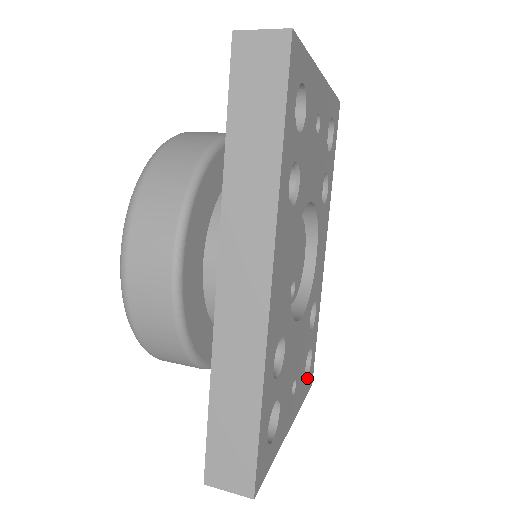
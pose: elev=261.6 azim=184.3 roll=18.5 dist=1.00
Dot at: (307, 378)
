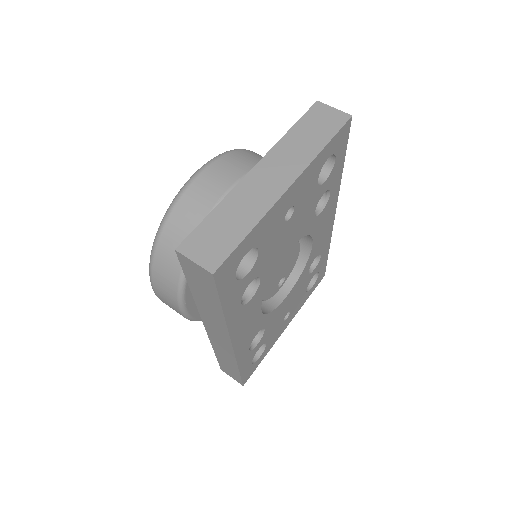
Dot at: (313, 286)
